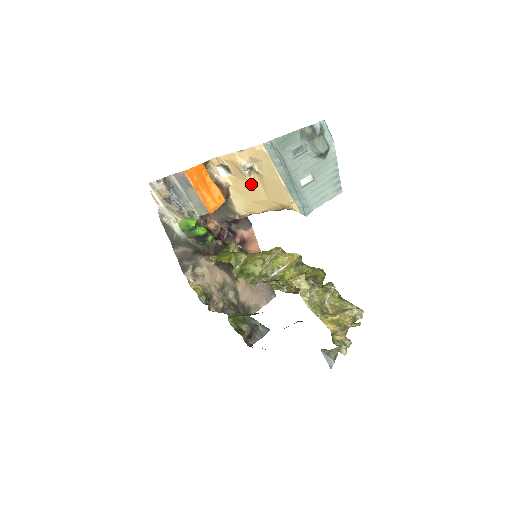
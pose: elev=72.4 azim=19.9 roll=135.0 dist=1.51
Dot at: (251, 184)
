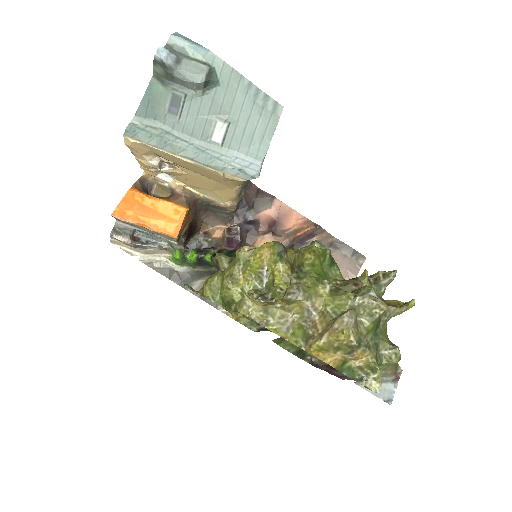
Dot at: (188, 175)
